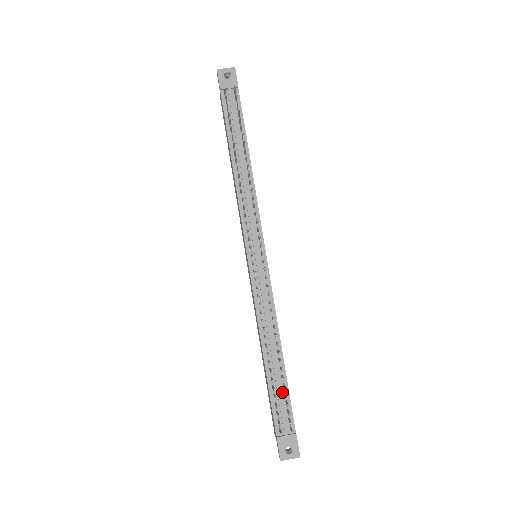
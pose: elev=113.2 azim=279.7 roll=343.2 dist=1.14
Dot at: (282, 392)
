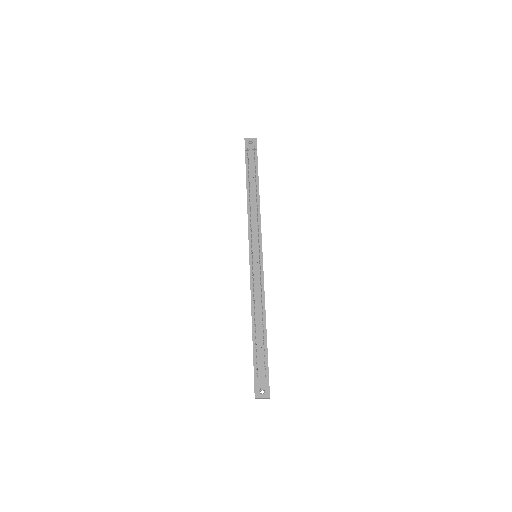
Dot at: (262, 349)
